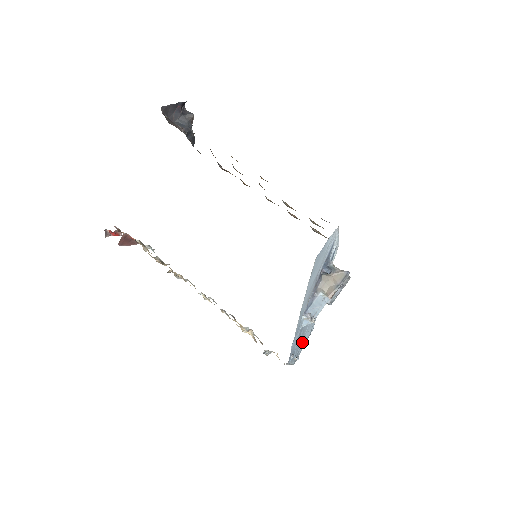
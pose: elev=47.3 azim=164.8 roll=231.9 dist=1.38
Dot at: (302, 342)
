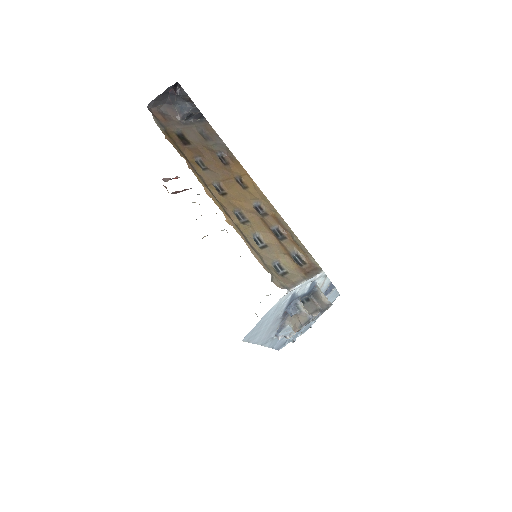
Dot at: occluded
